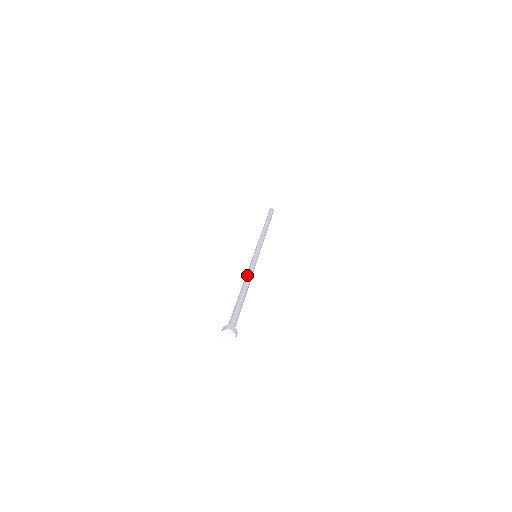
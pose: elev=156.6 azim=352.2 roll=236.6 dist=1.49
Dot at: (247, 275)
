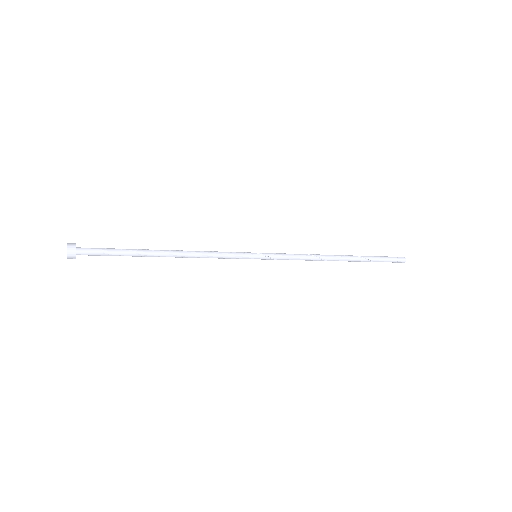
Dot at: (197, 251)
